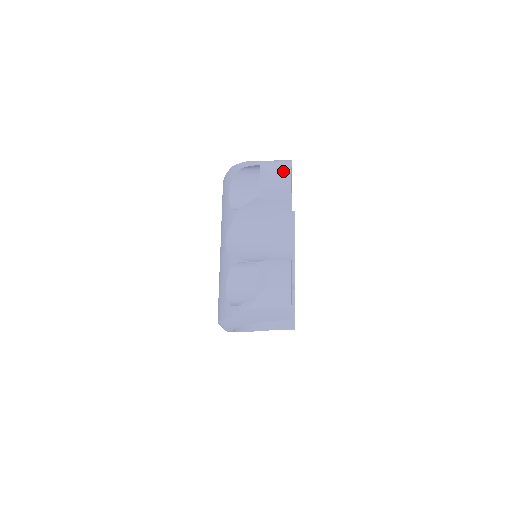
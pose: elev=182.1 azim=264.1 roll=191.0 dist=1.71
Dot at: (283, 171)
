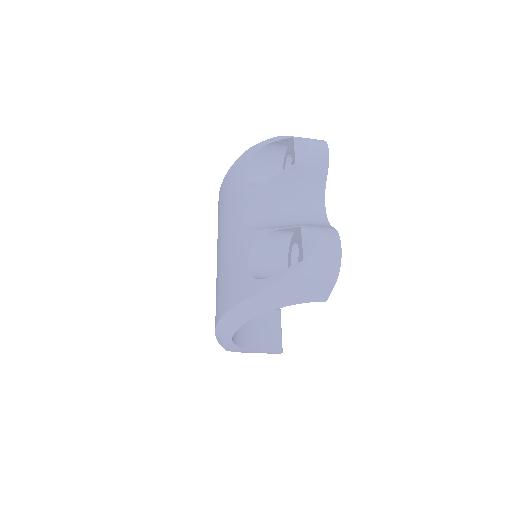
Dot at: (320, 144)
